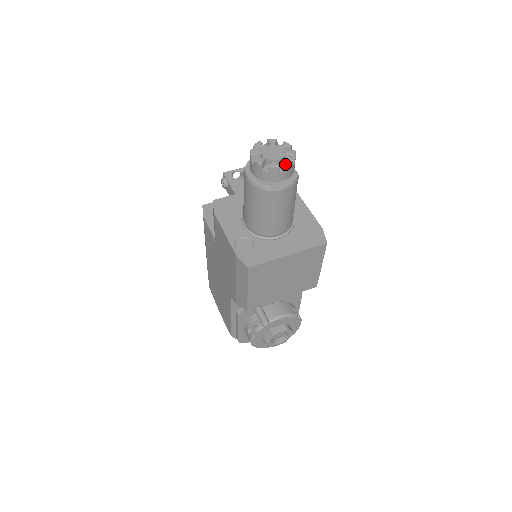
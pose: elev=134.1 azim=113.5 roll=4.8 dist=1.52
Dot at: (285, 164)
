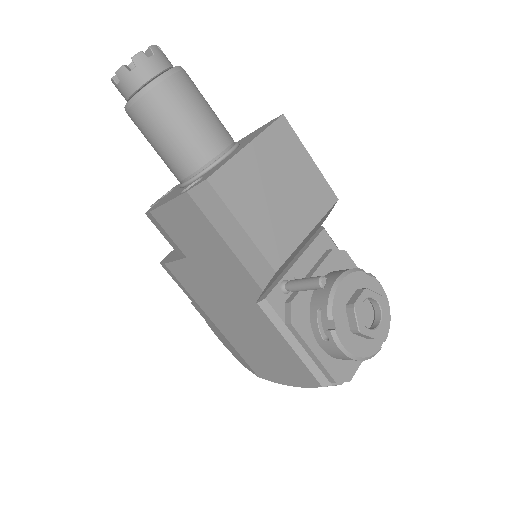
Dot at: (148, 49)
